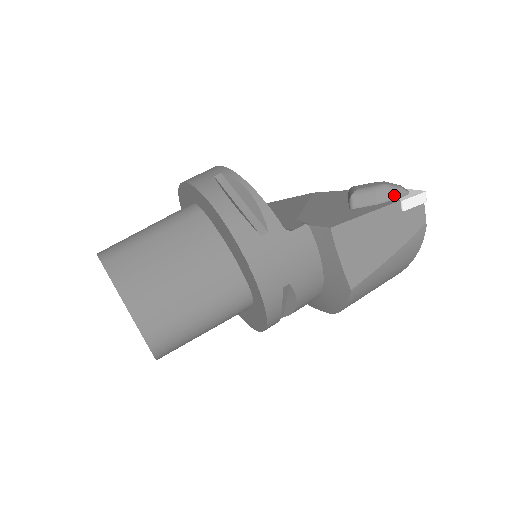
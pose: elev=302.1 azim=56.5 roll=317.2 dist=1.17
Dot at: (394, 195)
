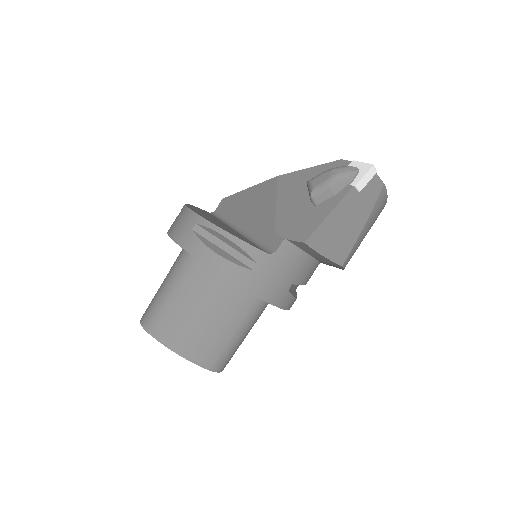
Dot at: (346, 182)
